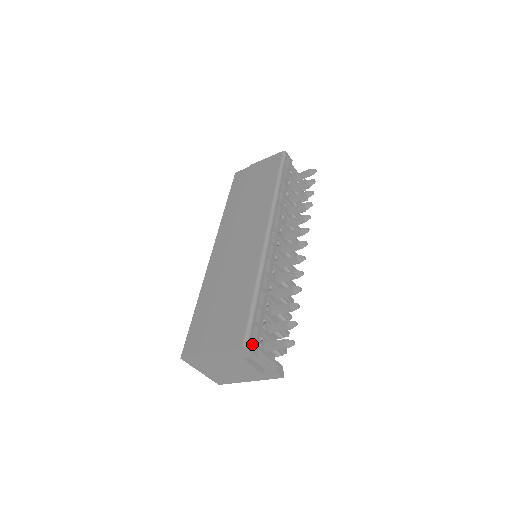
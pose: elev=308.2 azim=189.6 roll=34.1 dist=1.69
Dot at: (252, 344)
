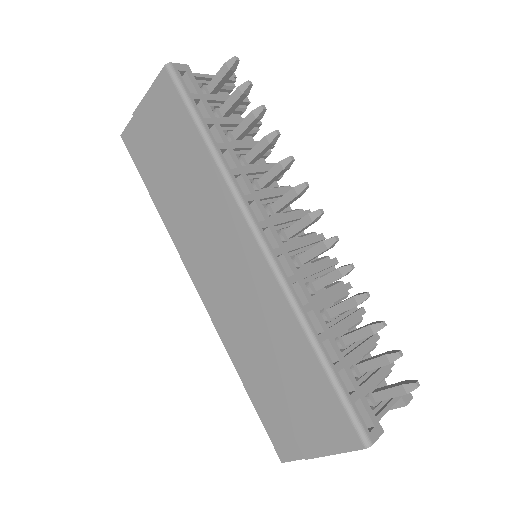
Dot at: (367, 423)
